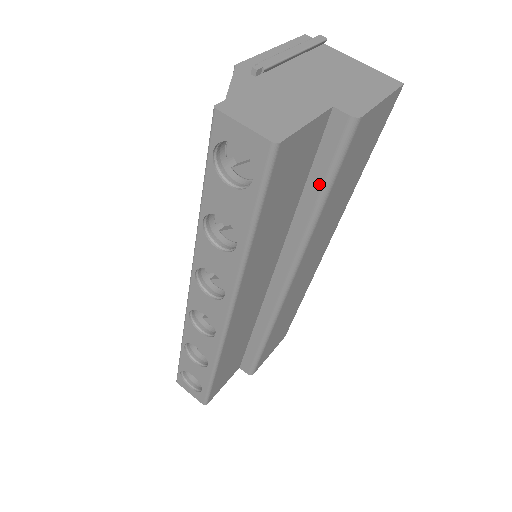
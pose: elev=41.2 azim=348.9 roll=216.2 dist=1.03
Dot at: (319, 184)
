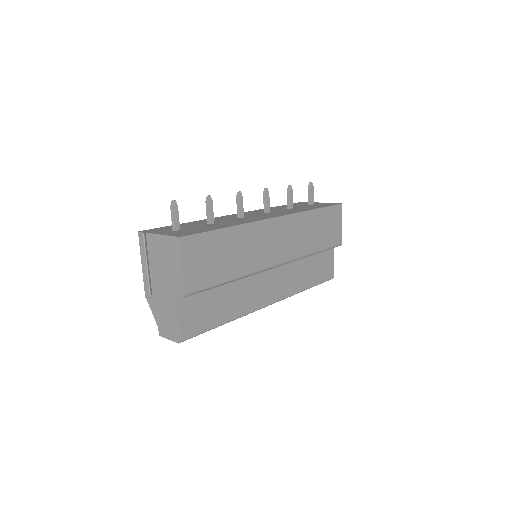
Dot at: occluded
